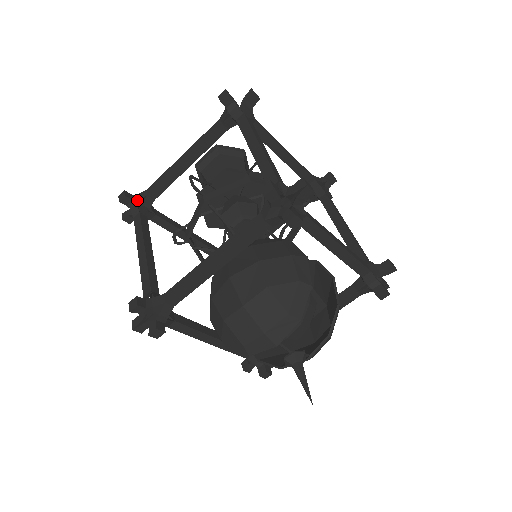
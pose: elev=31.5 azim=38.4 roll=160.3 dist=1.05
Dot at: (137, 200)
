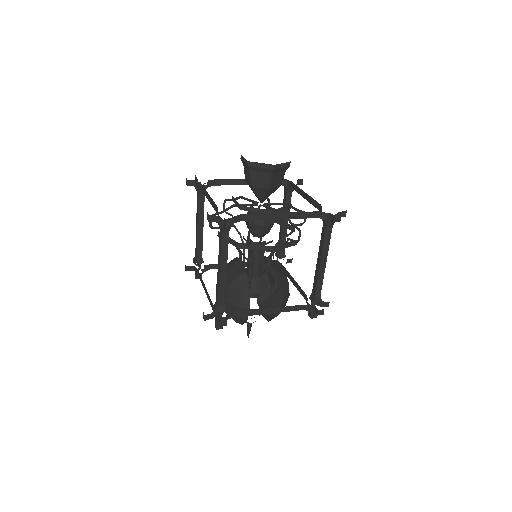
Dot at: (196, 187)
